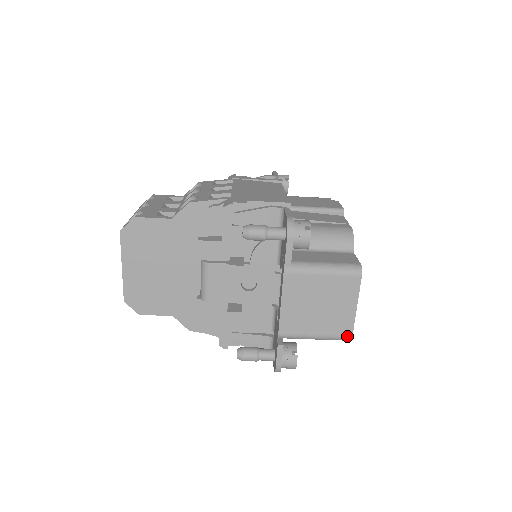
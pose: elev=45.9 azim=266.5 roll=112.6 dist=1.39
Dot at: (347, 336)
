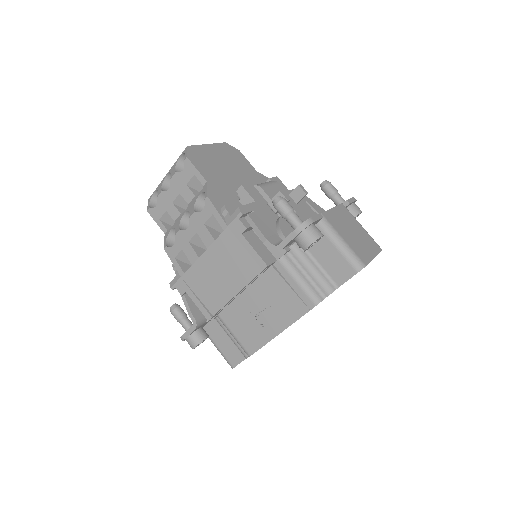
Dot at: (363, 262)
